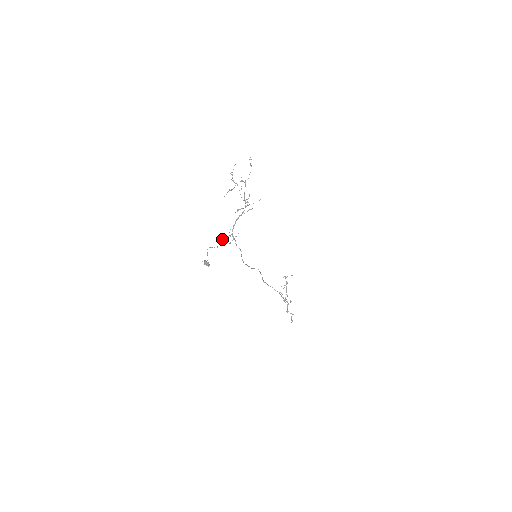
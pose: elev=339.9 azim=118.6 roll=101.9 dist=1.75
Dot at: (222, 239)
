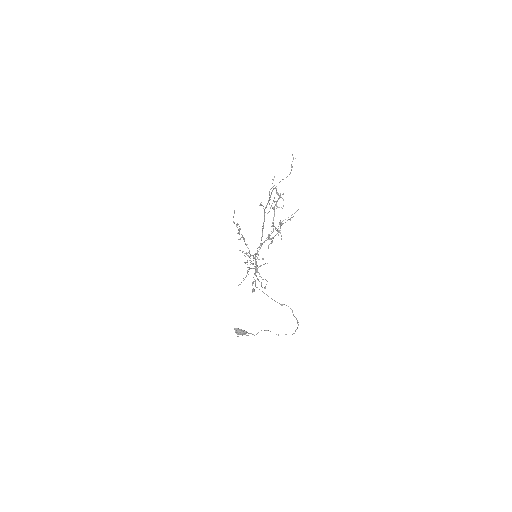
Dot at: (254, 289)
